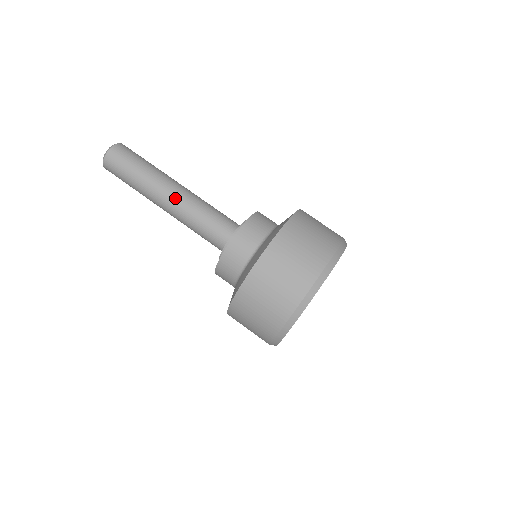
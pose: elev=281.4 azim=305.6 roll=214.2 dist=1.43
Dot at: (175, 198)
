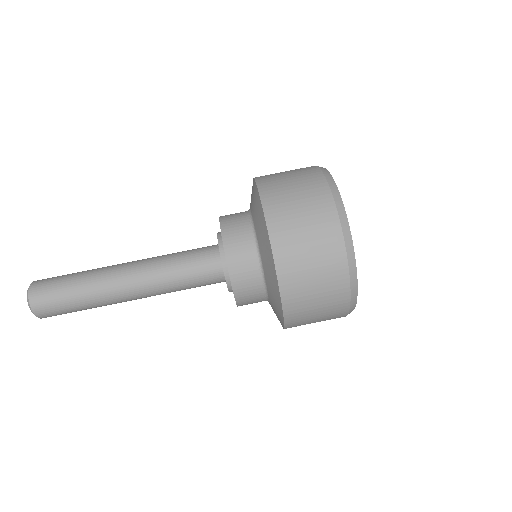
Dot at: (141, 295)
